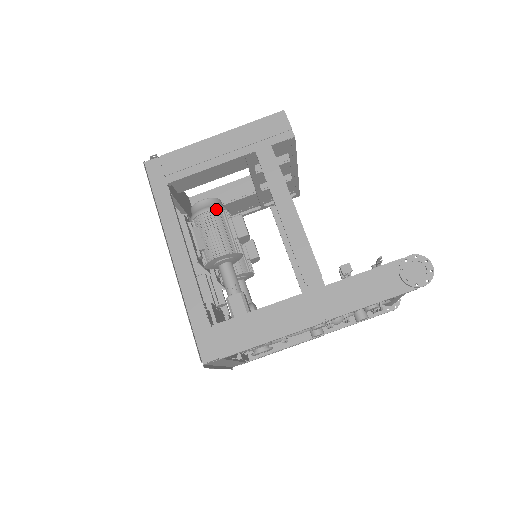
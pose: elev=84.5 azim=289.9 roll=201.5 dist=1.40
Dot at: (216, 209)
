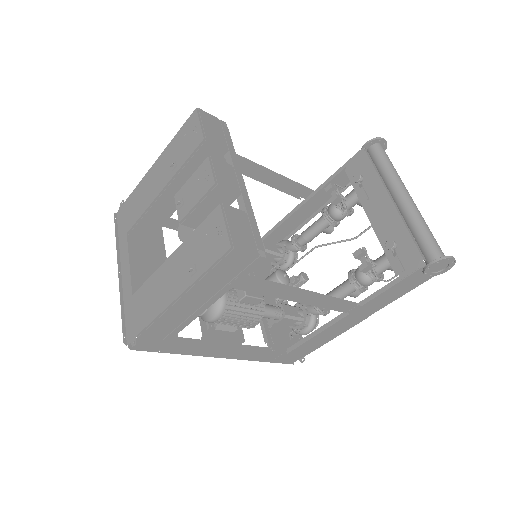
Dot at: (223, 312)
